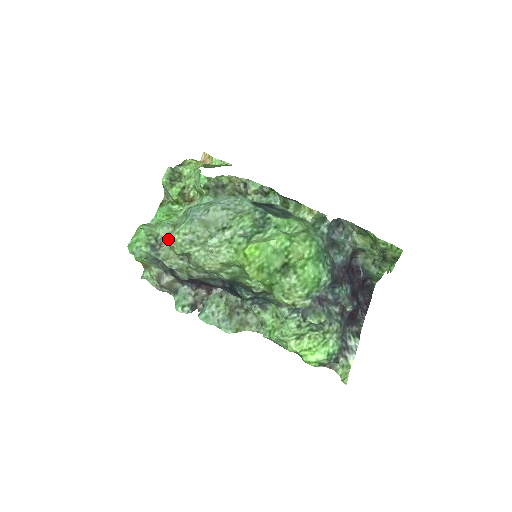
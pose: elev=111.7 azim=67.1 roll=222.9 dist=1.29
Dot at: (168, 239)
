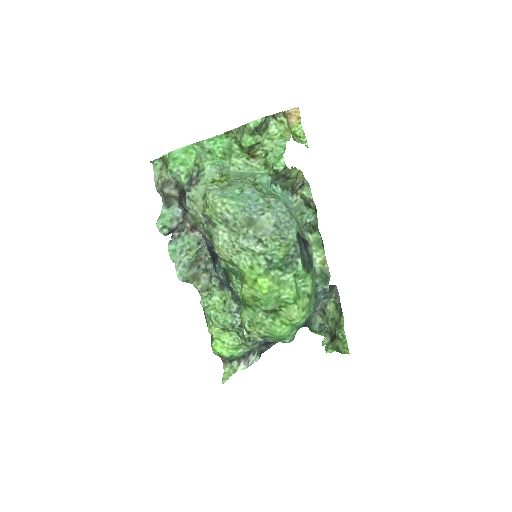
Dot at: (211, 198)
